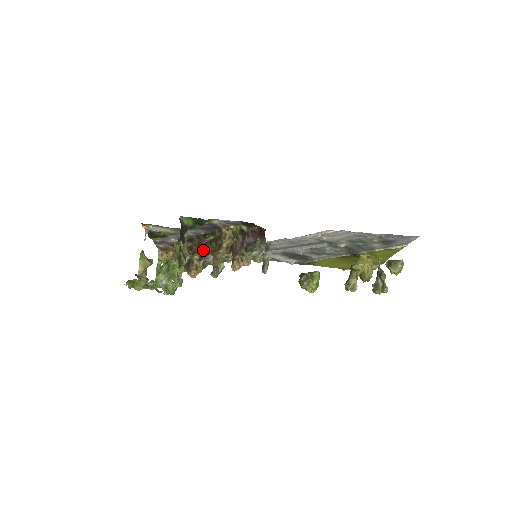
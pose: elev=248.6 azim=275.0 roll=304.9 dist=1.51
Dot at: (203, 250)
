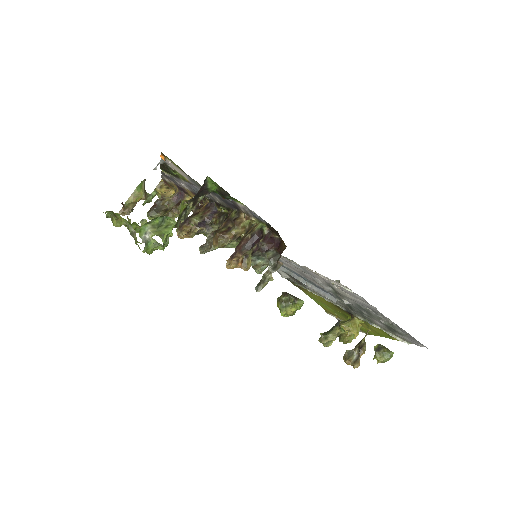
Dot at: (208, 218)
